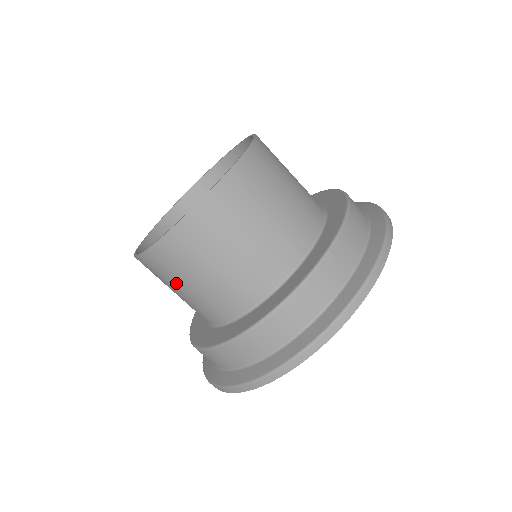
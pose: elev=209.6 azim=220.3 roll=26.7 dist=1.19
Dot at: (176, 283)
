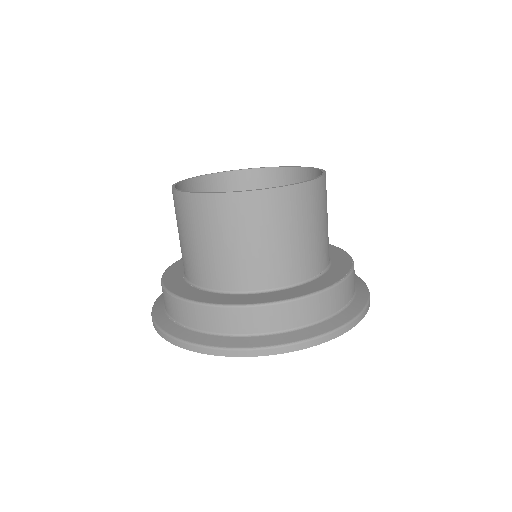
Dot at: (236, 235)
